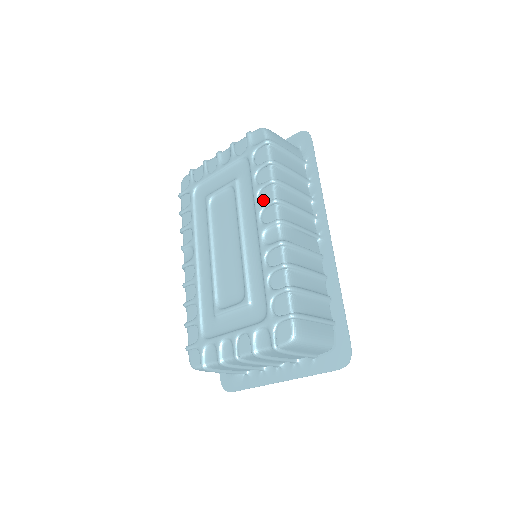
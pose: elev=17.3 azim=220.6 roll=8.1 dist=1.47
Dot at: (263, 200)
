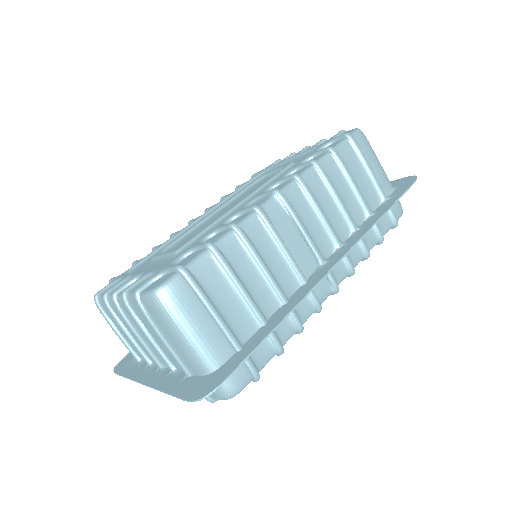
Dot at: occluded
